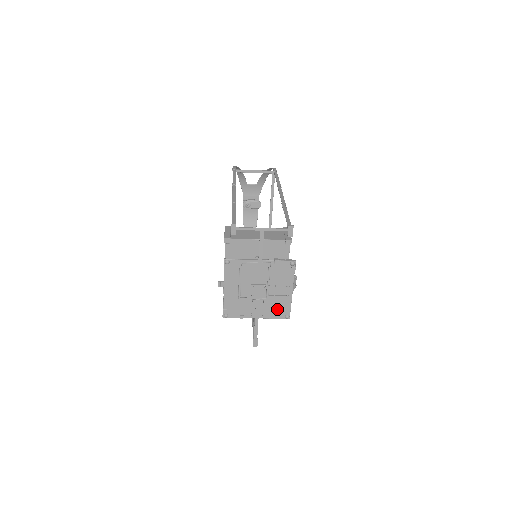
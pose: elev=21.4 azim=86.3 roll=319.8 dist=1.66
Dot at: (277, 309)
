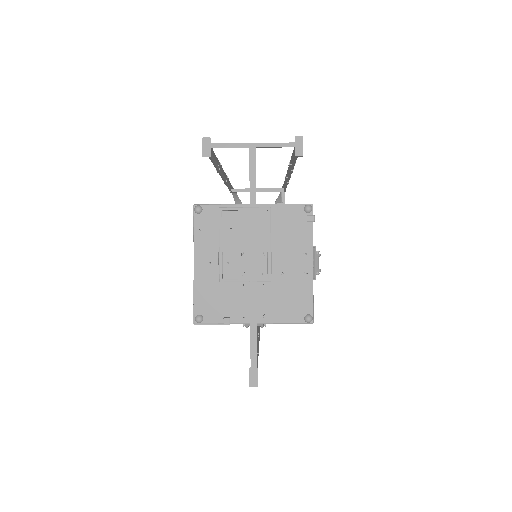
Dot at: (289, 303)
